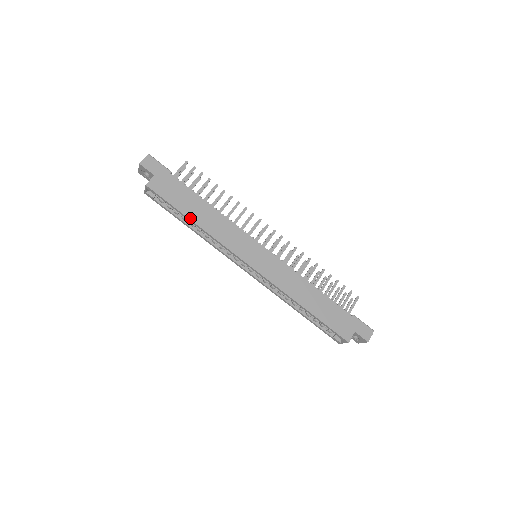
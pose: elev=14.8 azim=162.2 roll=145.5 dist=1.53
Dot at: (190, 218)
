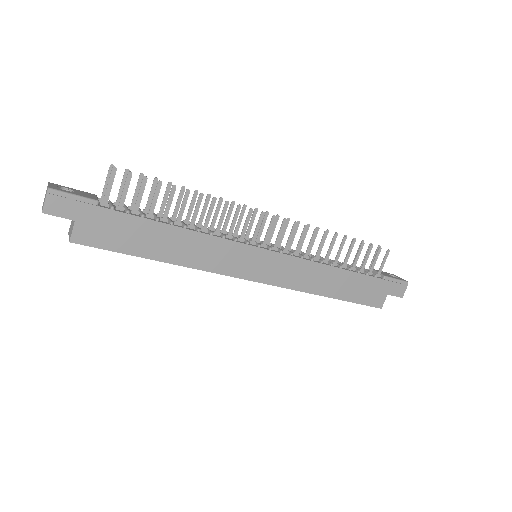
Dot at: (155, 259)
